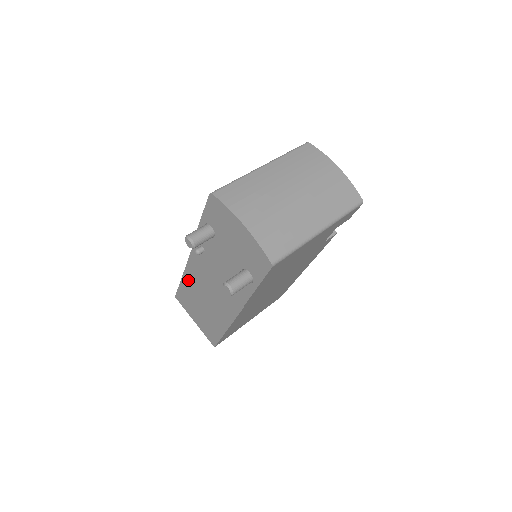
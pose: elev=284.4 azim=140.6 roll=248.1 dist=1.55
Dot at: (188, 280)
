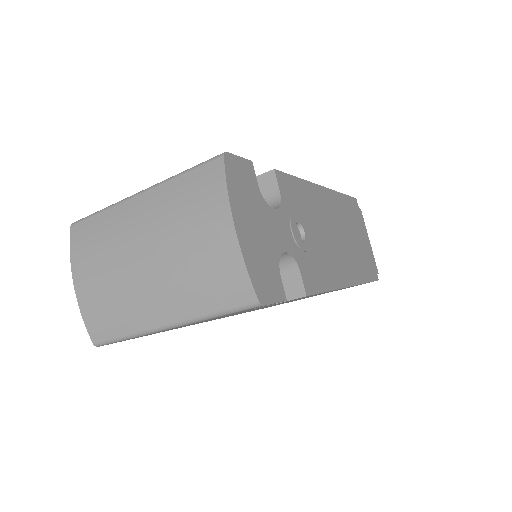
Dot at: occluded
